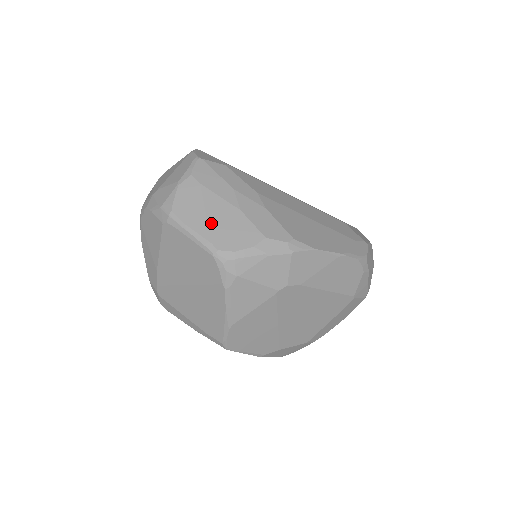
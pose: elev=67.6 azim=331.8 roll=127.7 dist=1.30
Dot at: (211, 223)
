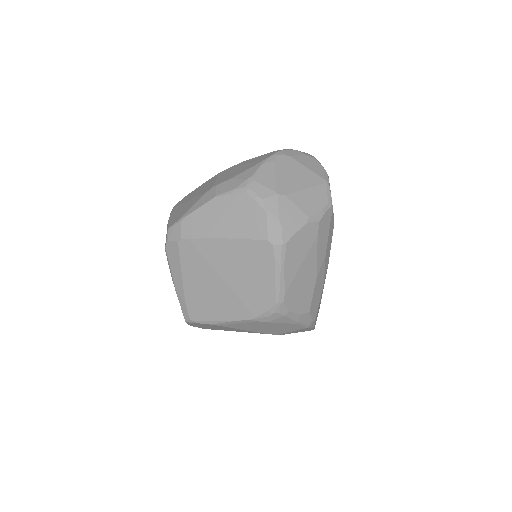
Dot at: (297, 277)
